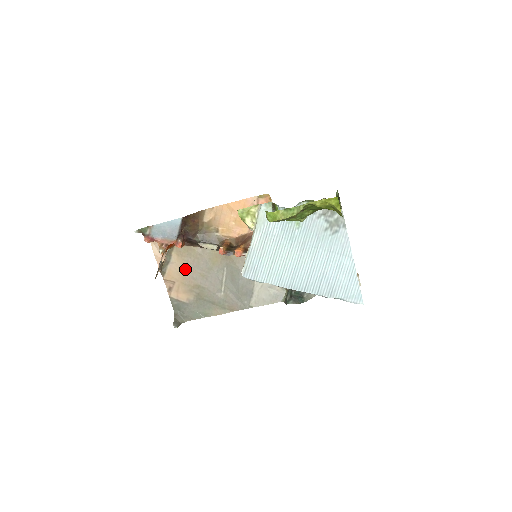
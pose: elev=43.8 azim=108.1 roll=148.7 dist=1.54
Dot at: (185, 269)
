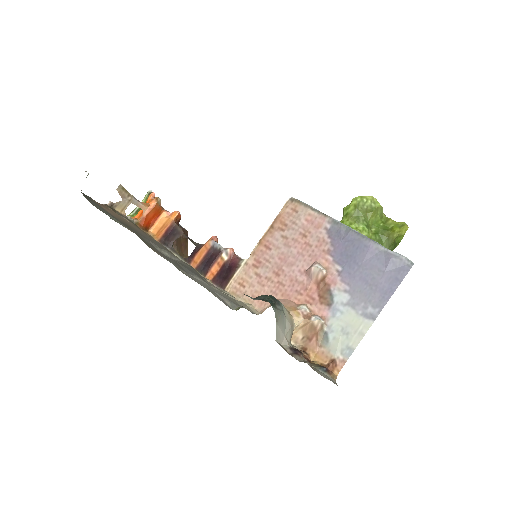
Dot at: (134, 226)
